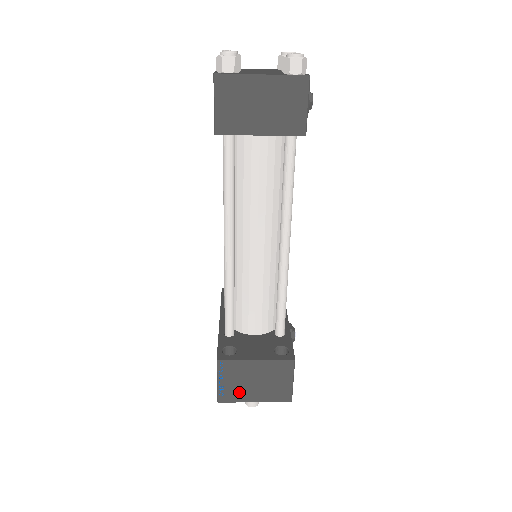
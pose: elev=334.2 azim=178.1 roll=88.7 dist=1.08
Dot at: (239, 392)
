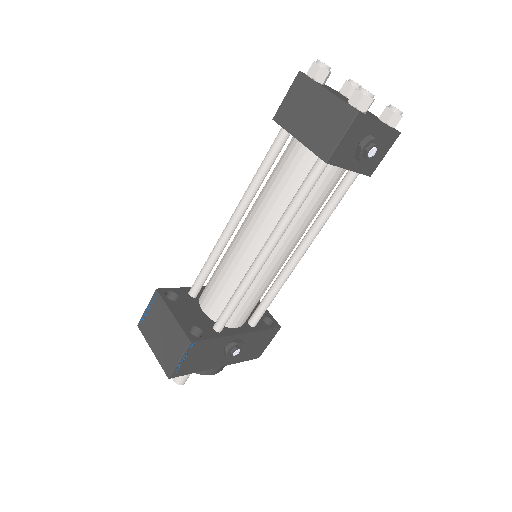
Dot at: (150, 331)
